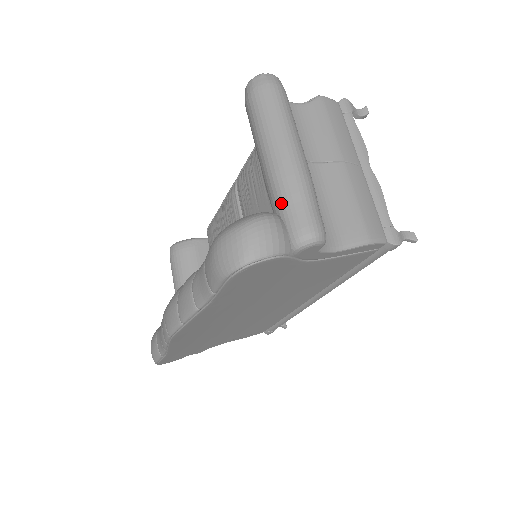
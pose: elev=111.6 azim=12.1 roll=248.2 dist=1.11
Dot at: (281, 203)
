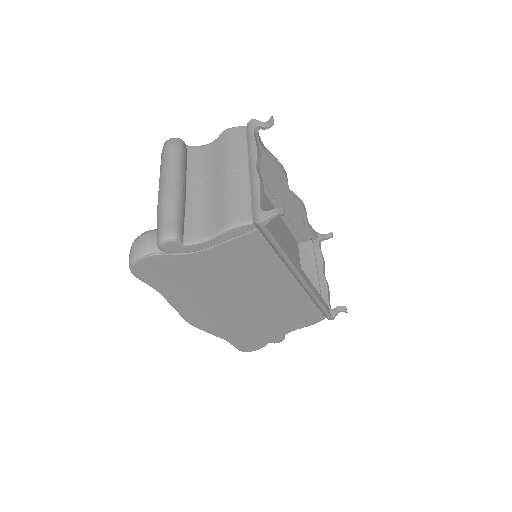
Dot at: (157, 222)
